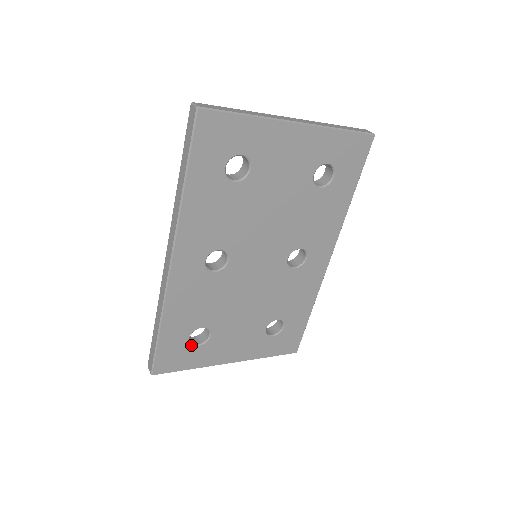
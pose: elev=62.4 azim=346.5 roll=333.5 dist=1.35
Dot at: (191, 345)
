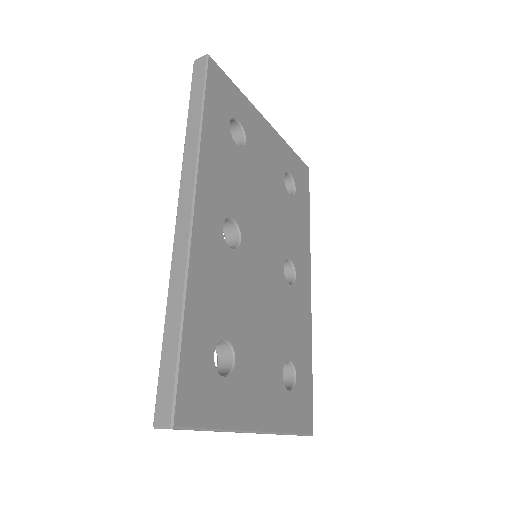
Dot at: (216, 372)
